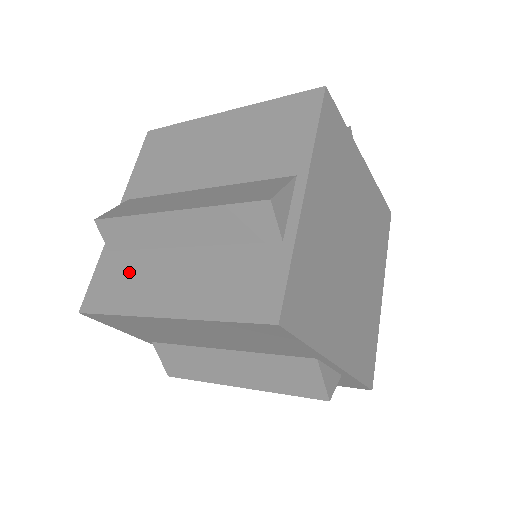
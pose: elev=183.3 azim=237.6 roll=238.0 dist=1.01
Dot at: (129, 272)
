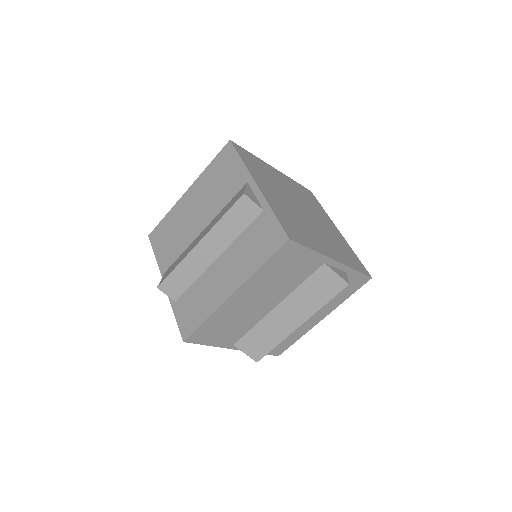
Dot at: occluded
